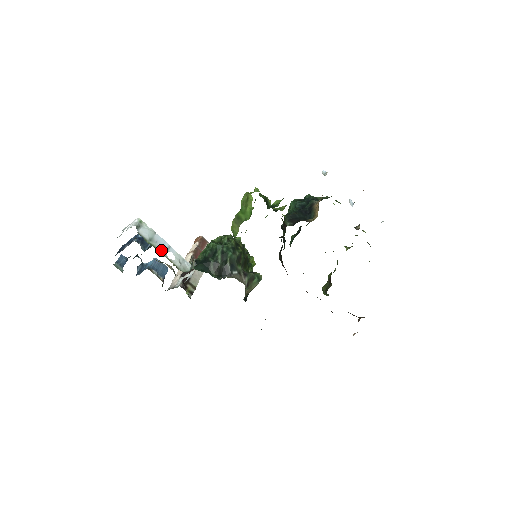
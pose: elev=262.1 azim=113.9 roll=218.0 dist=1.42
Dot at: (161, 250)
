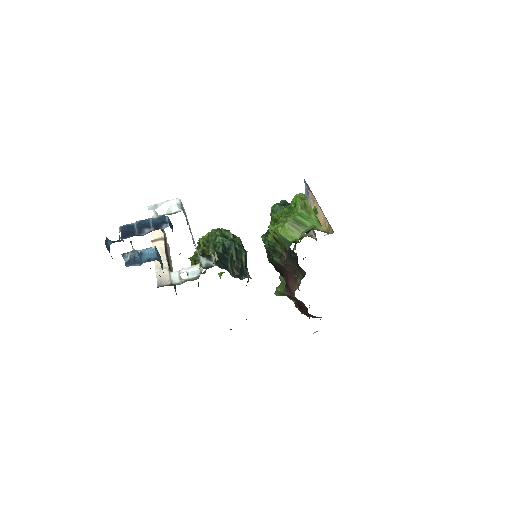
Dot at: (193, 241)
